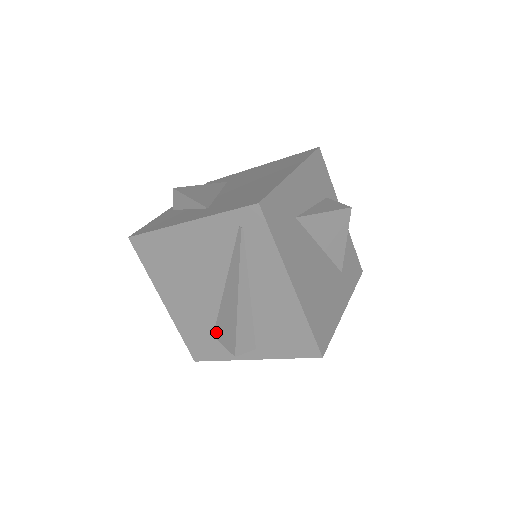
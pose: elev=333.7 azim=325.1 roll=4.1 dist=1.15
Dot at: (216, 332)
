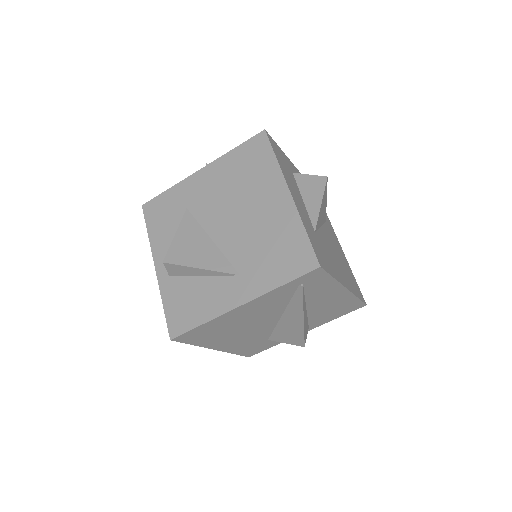
Dot at: (273, 338)
